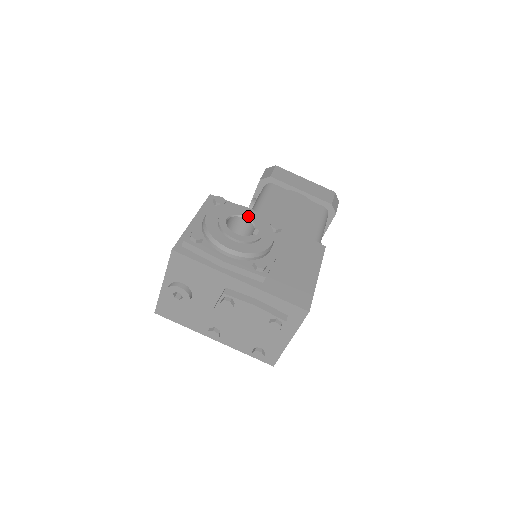
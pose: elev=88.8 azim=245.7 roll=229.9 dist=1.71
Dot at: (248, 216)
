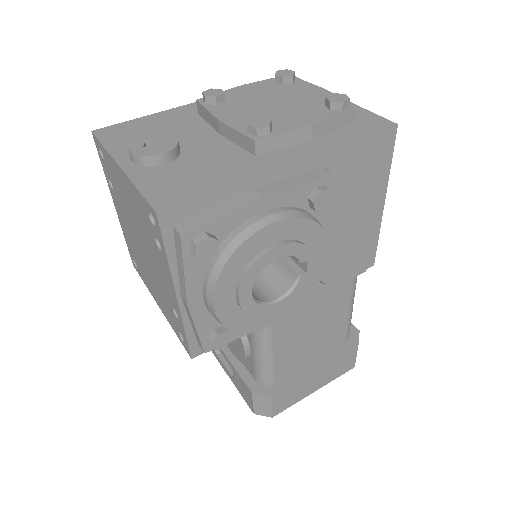
Dot at: occluded
